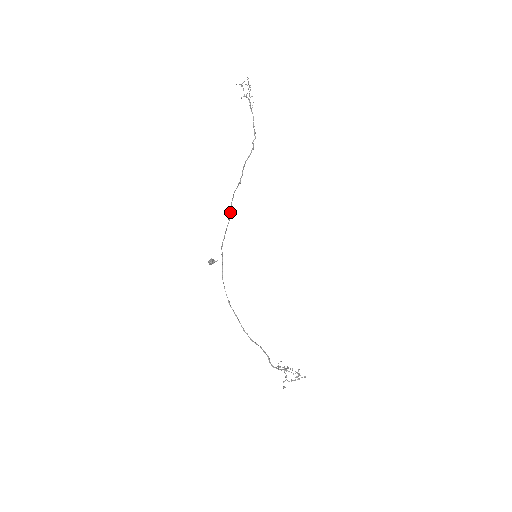
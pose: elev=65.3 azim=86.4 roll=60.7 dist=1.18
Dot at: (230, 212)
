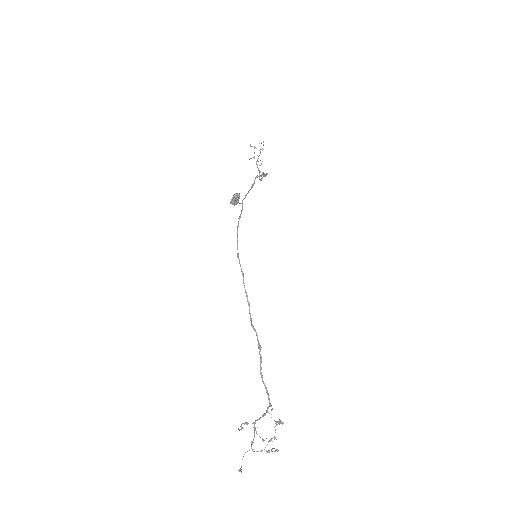
Dot at: occluded
